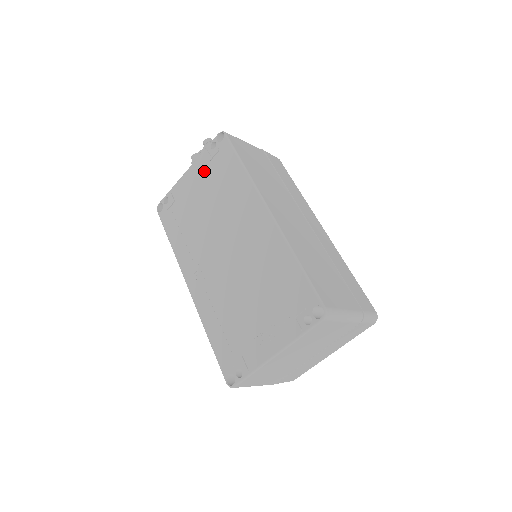
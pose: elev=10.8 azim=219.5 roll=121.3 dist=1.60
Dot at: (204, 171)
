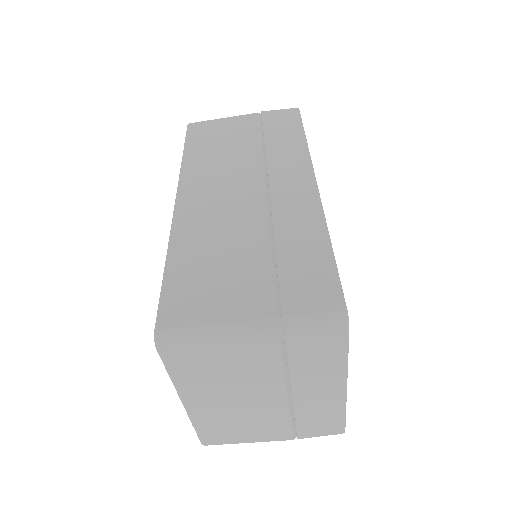
Dot at: occluded
